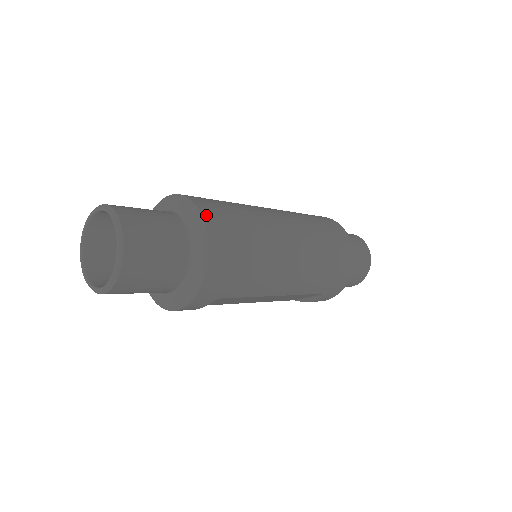
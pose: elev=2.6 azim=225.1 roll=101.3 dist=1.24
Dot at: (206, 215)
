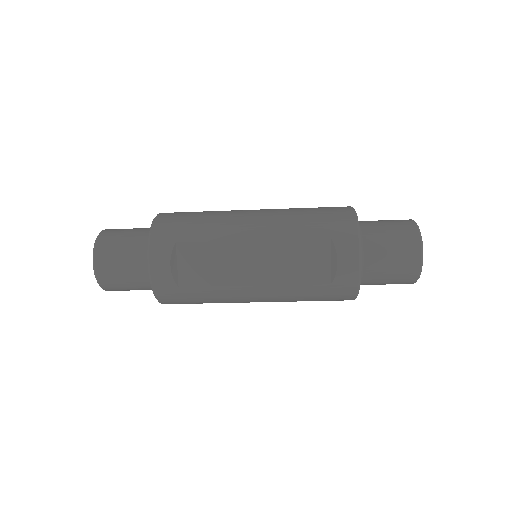
Dot at: occluded
